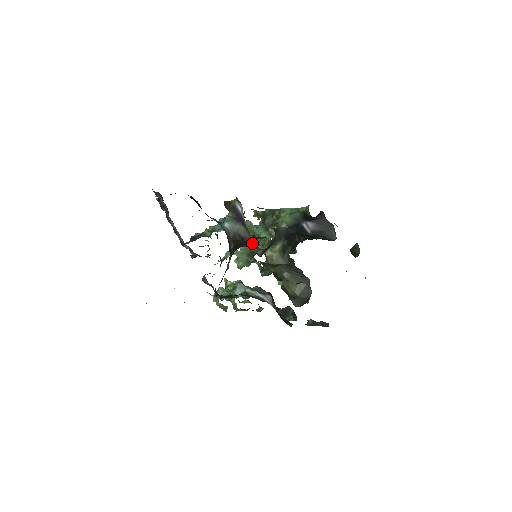
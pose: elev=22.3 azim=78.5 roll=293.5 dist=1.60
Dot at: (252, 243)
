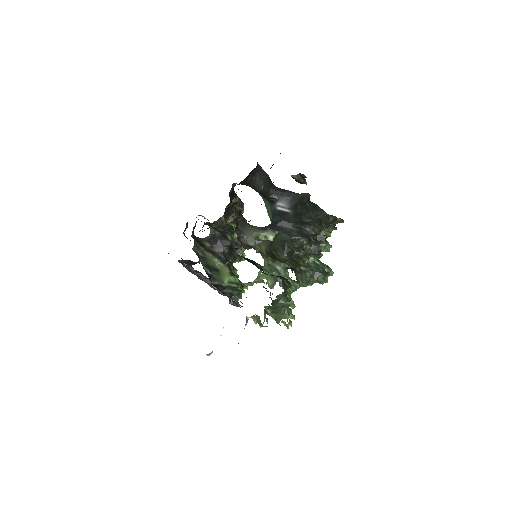
Dot at: (223, 235)
